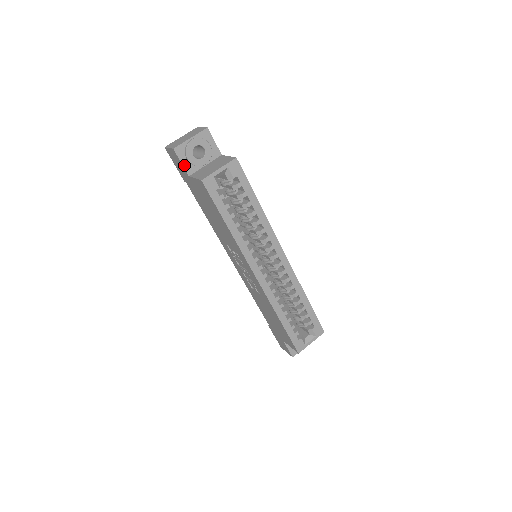
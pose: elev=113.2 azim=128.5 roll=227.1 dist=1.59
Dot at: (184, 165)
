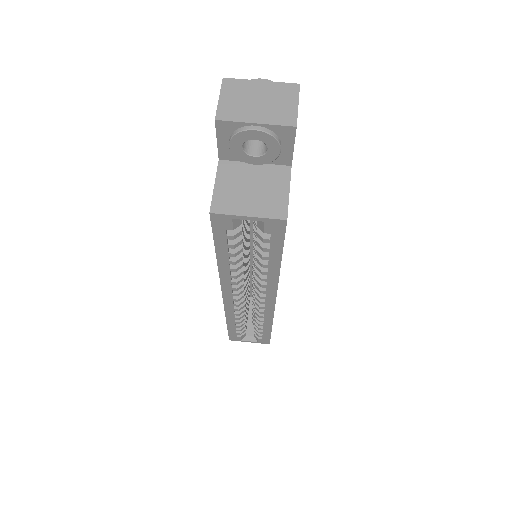
Dot at: (220, 145)
